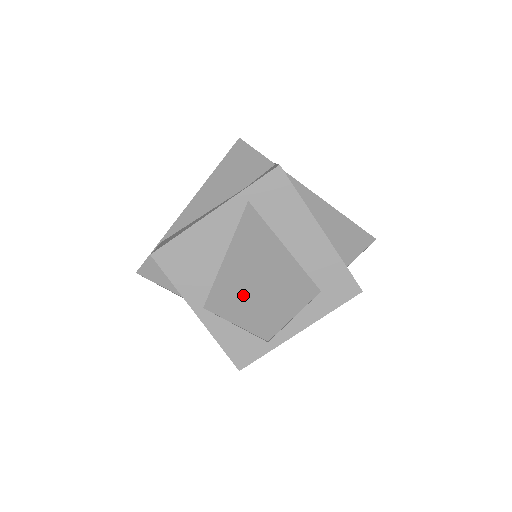
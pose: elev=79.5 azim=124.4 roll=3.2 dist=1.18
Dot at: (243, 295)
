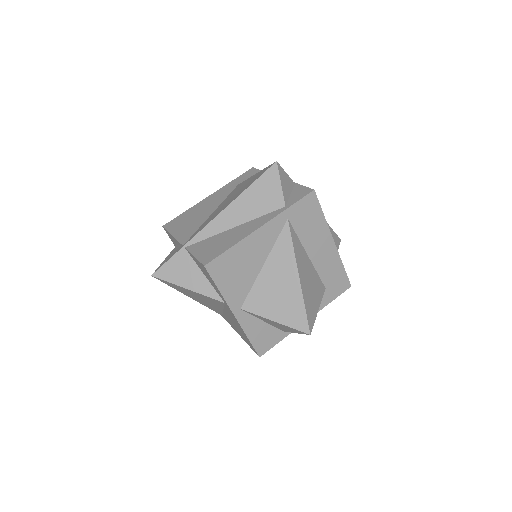
Dot at: (285, 298)
